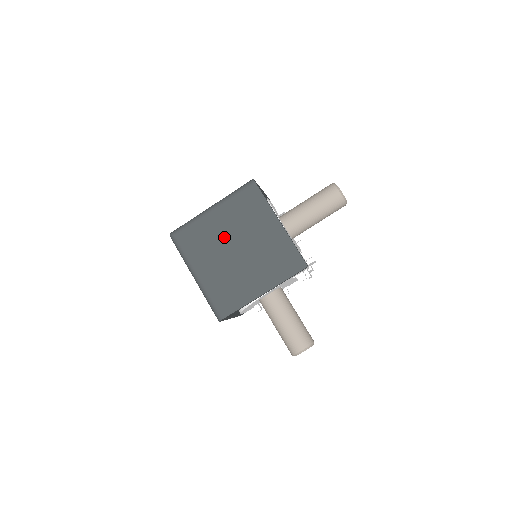
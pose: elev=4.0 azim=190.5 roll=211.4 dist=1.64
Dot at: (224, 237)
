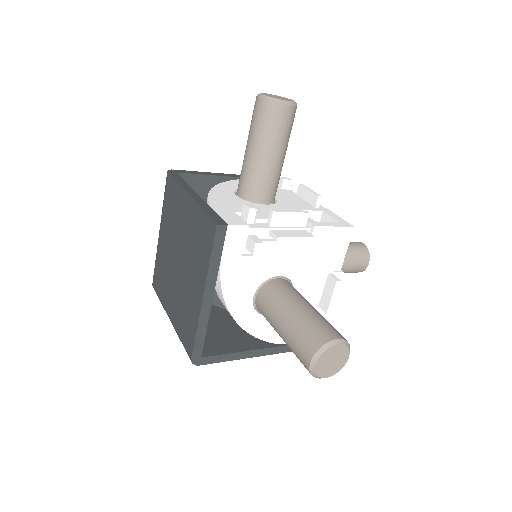
Dot at: (169, 255)
